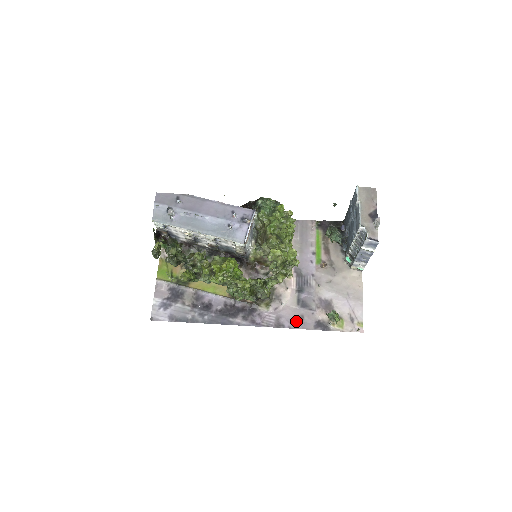
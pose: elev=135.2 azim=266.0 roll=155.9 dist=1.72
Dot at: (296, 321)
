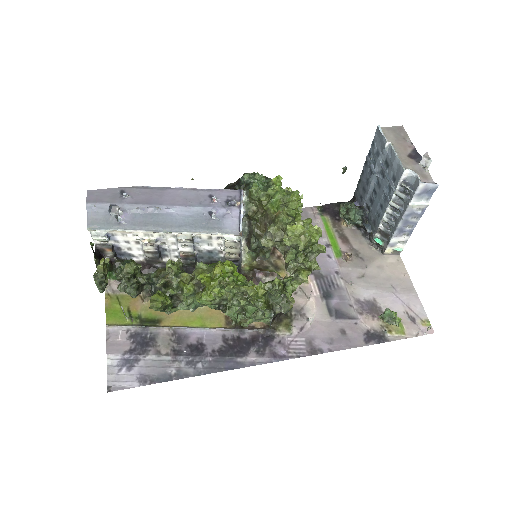
Dot at: (336, 339)
